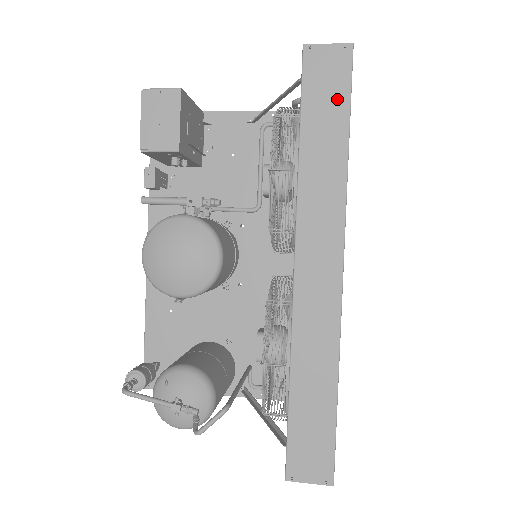
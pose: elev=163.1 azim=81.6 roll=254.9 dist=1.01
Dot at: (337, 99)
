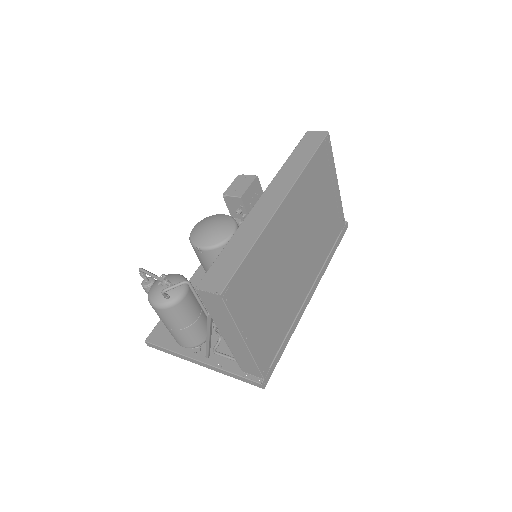
Dot at: (312, 146)
